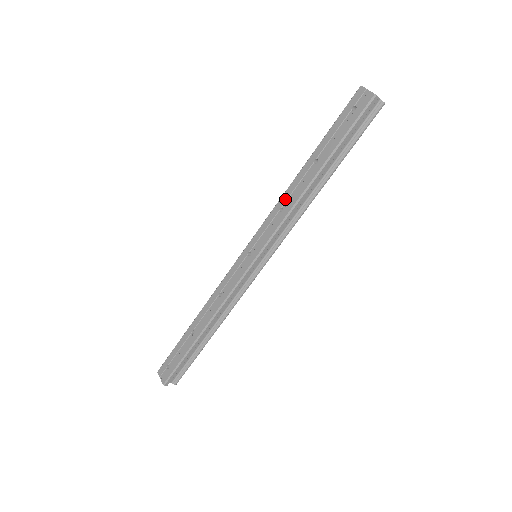
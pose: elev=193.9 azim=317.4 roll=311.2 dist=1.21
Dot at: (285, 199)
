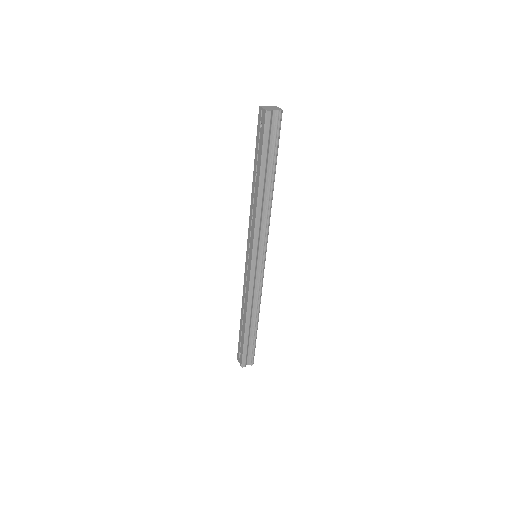
Dot at: (252, 209)
